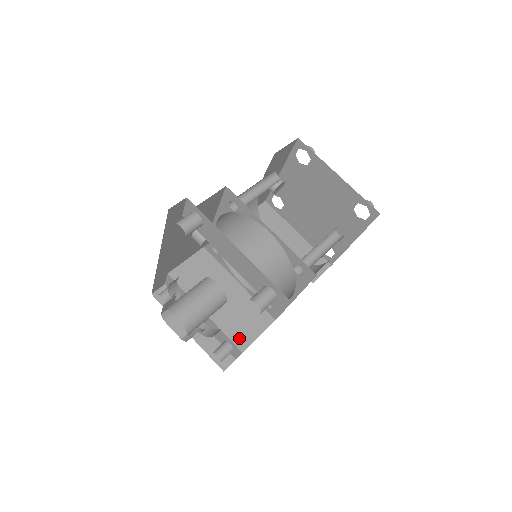
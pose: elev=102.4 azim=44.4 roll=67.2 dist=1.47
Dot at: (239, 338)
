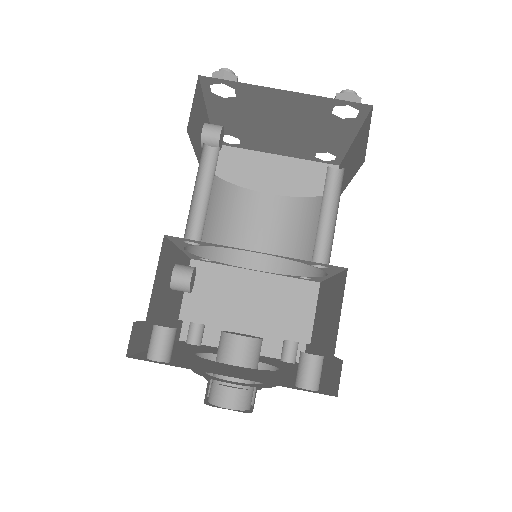
Dot at: (297, 332)
